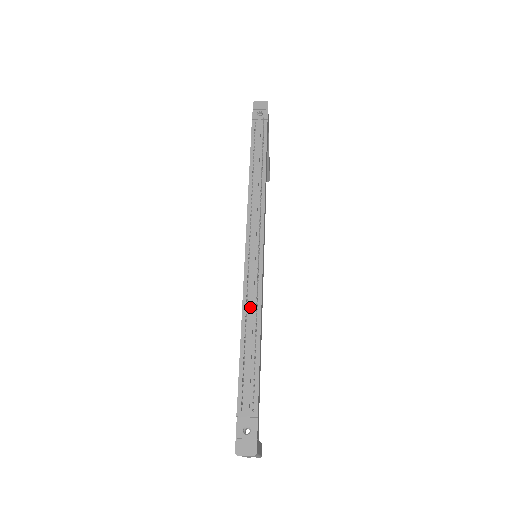
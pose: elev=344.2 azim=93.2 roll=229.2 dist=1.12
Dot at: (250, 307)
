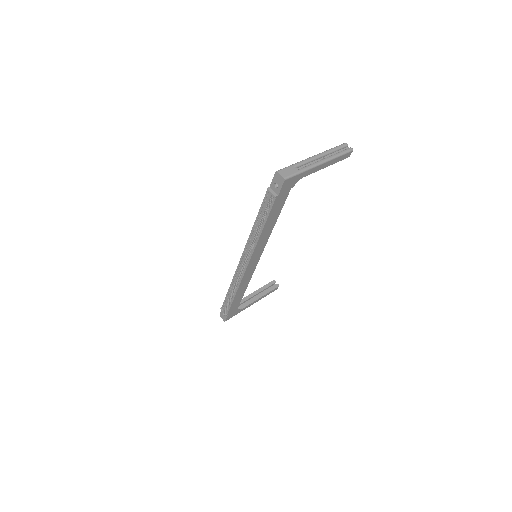
Dot at: (233, 284)
